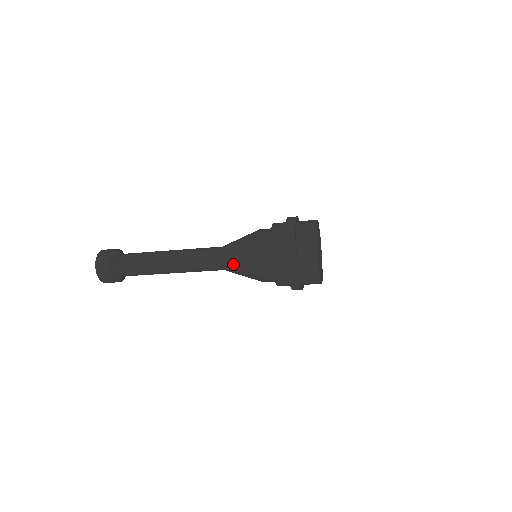
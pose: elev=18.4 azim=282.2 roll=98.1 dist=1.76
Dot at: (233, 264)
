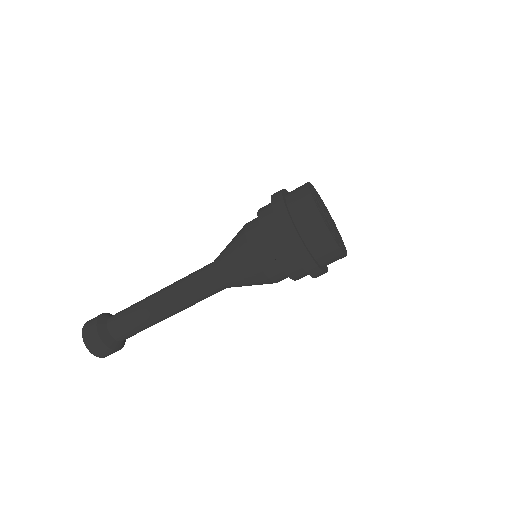
Dot at: (230, 274)
